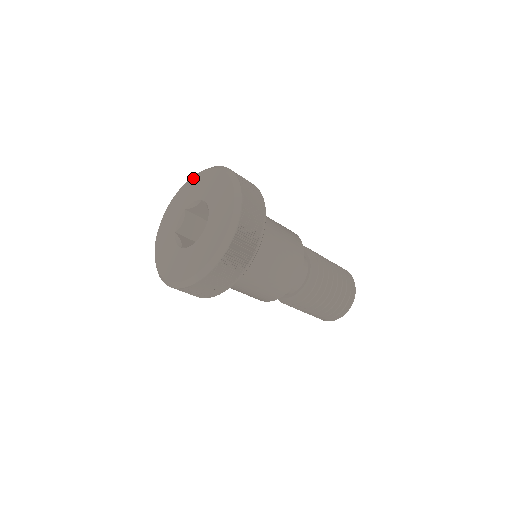
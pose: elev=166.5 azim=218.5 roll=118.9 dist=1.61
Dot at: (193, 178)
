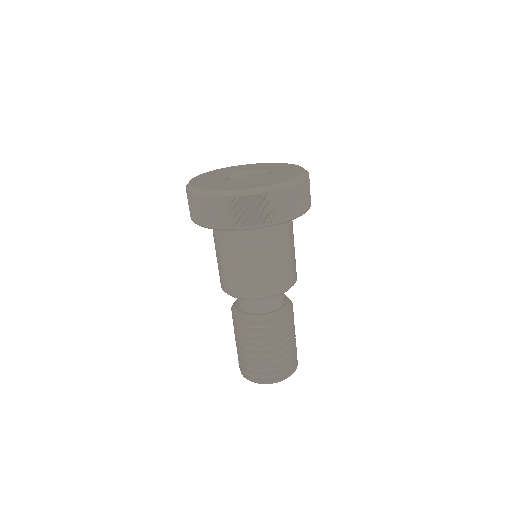
Dot at: (221, 168)
